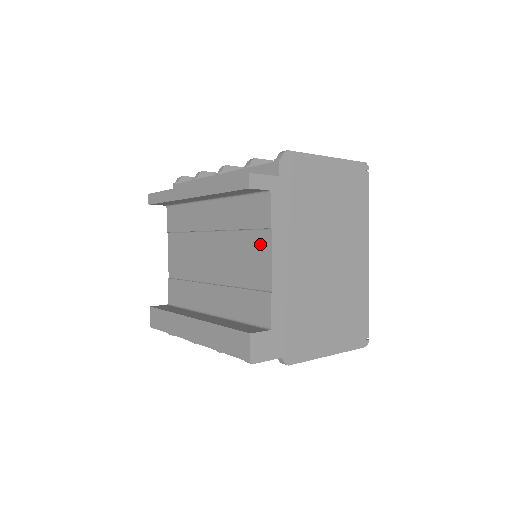
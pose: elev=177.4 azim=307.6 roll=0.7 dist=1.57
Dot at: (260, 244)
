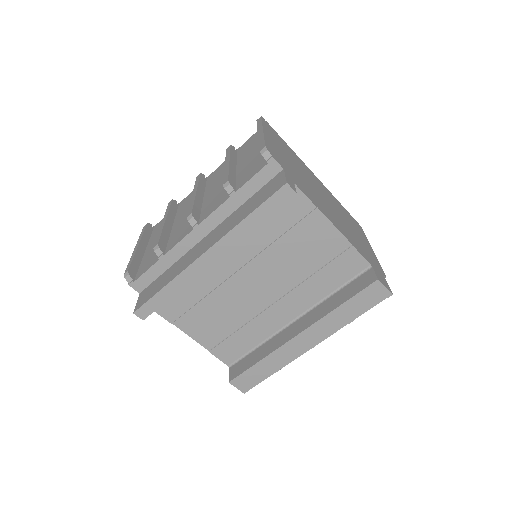
Dot at: (312, 227)
